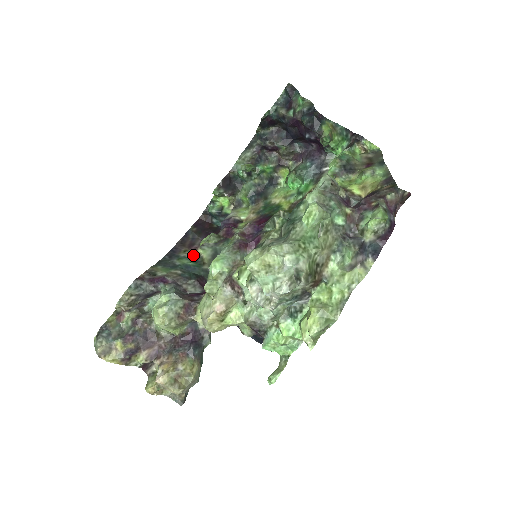
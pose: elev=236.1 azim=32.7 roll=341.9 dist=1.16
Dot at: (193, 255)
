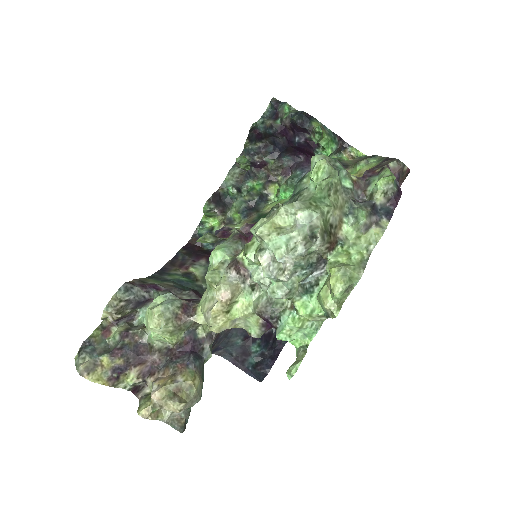
Dot at: (185, 273)
